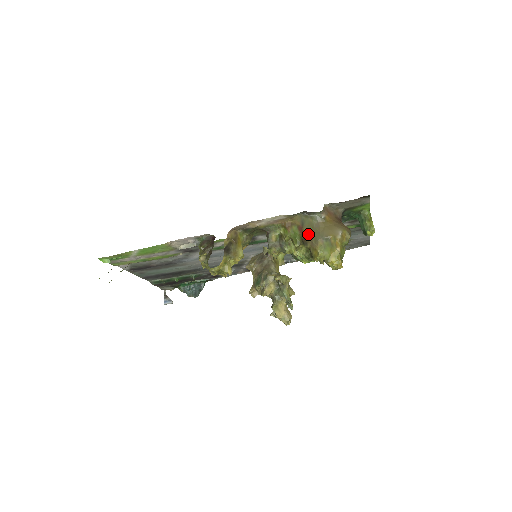
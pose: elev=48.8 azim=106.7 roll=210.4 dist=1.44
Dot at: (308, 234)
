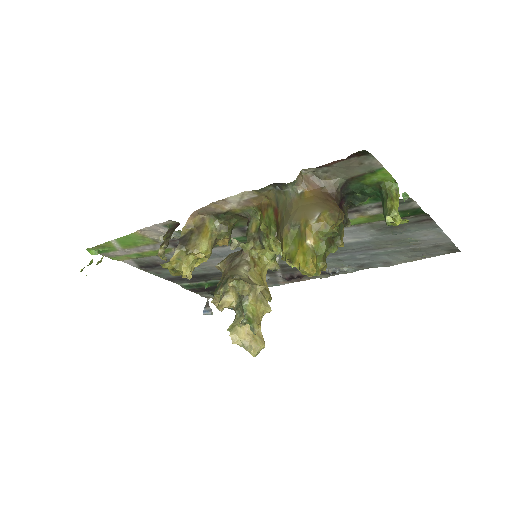
Dot at: (280, 219)
